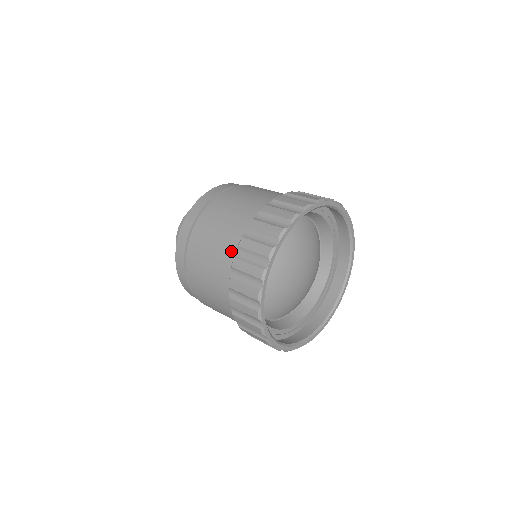
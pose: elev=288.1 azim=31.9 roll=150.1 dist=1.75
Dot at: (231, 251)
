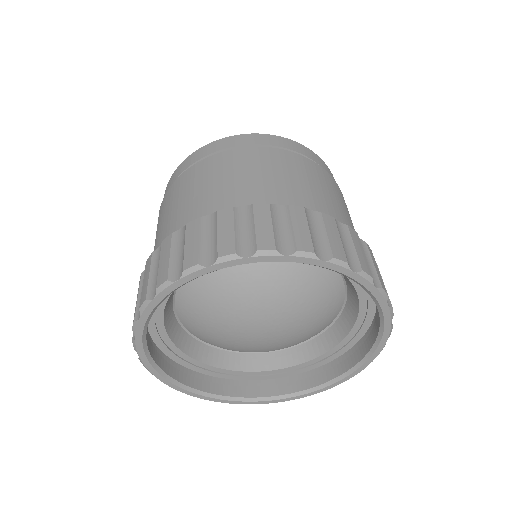
Dot at: (211, 210)
